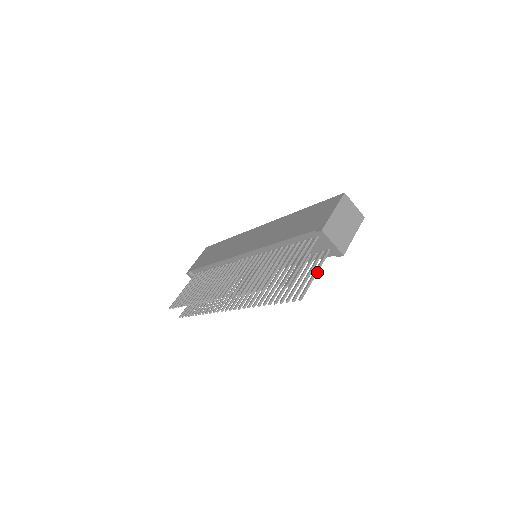
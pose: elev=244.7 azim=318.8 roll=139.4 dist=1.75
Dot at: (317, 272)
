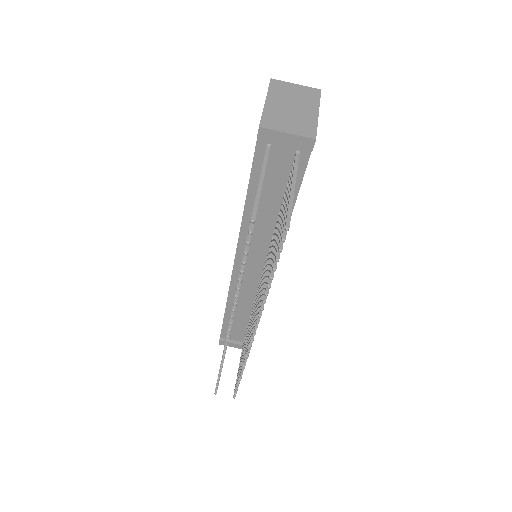
Dot at: (294, 184)
